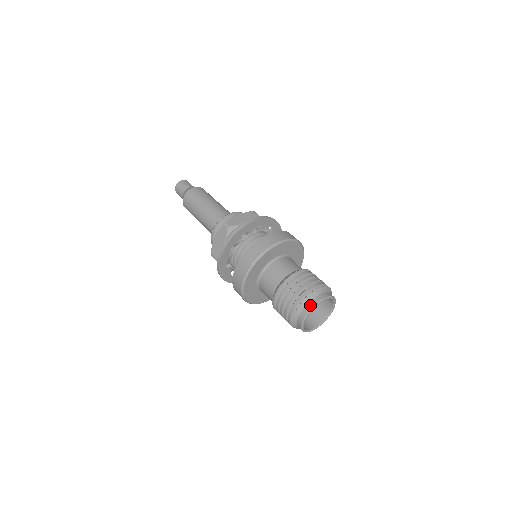
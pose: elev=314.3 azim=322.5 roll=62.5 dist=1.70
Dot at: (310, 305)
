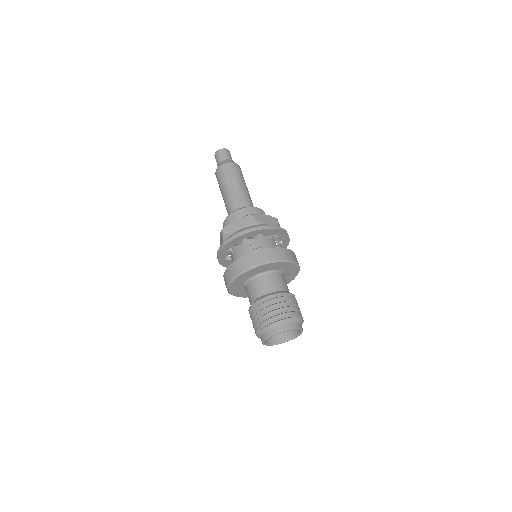
Dot at: (285, 327)
